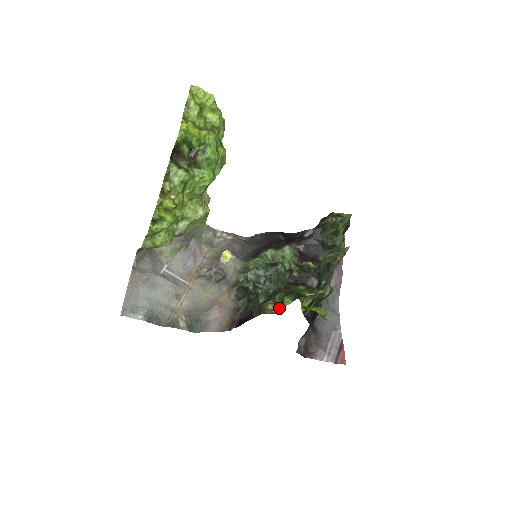
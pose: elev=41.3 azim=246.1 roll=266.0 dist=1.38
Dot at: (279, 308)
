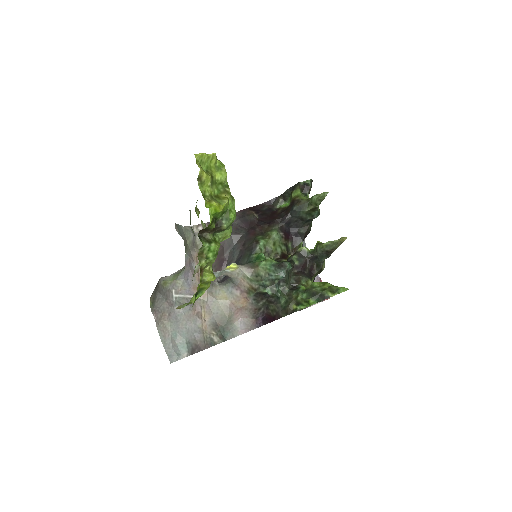
Dot at: (303, 305)
